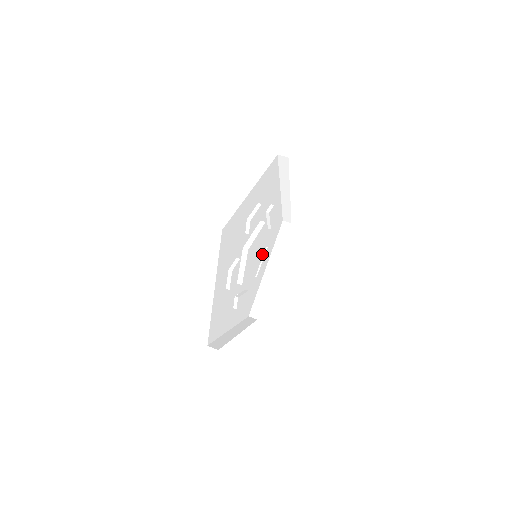
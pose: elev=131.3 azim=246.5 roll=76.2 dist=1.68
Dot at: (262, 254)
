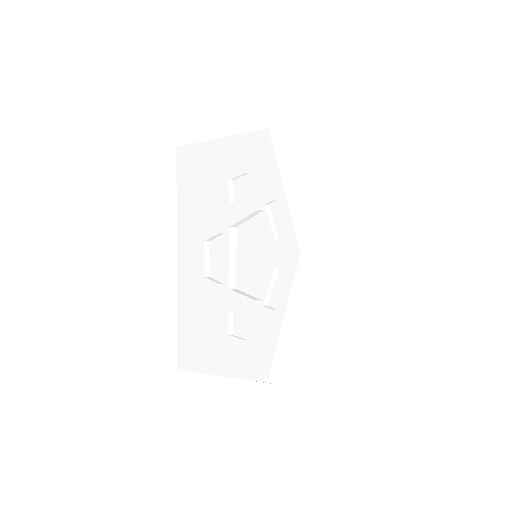
Dot at: (269, 267)
